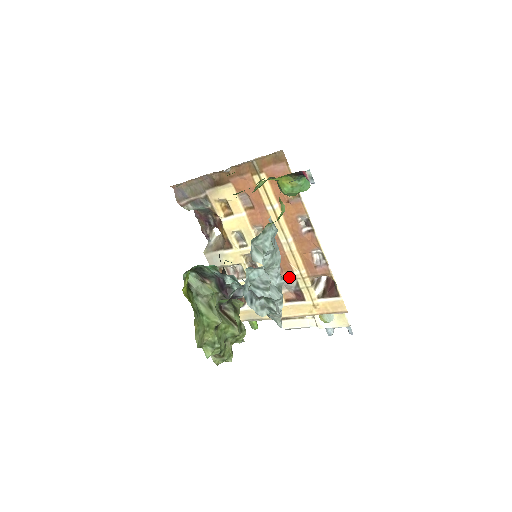
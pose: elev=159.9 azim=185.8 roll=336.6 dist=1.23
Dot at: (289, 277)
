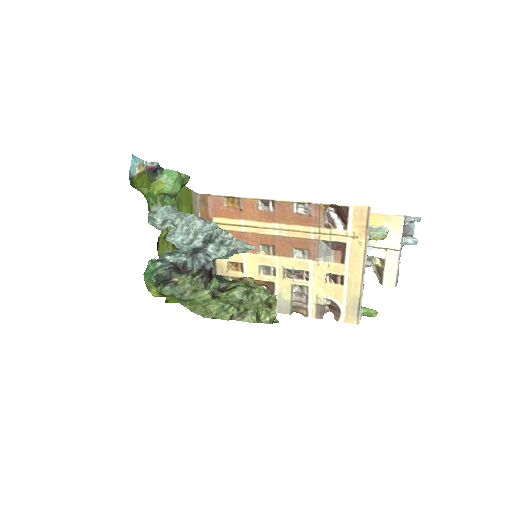
Dot at: (316, 246)
